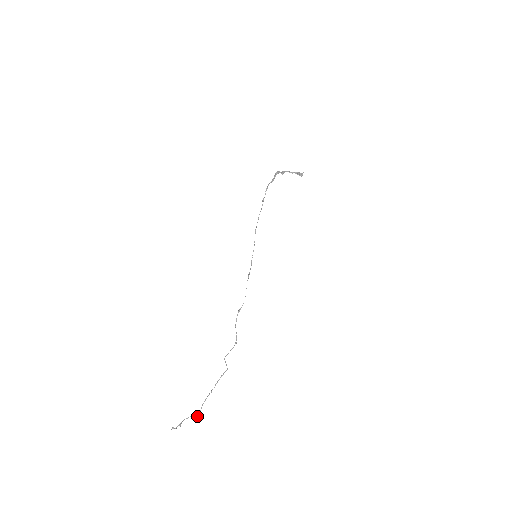
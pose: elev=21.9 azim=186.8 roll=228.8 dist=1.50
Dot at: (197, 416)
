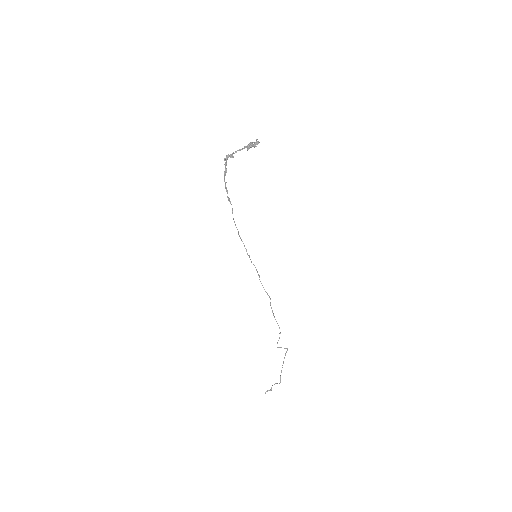
Dot at: occluded
